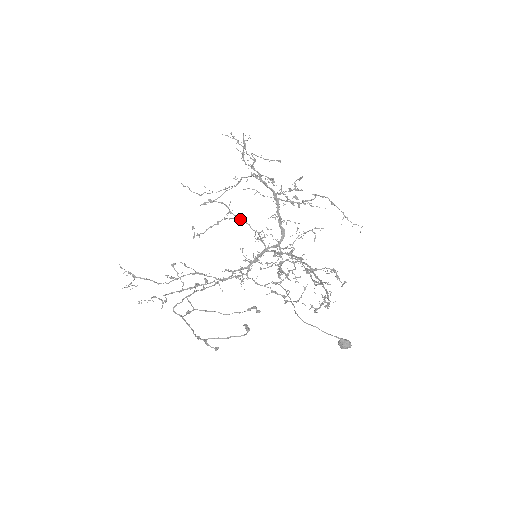
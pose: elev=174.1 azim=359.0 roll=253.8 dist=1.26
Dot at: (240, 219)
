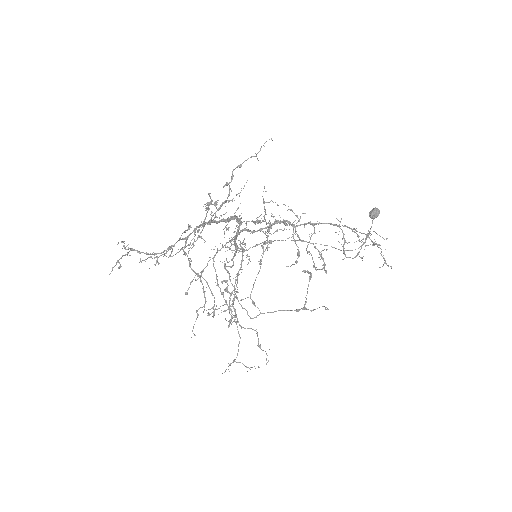
Dot at: occluded
